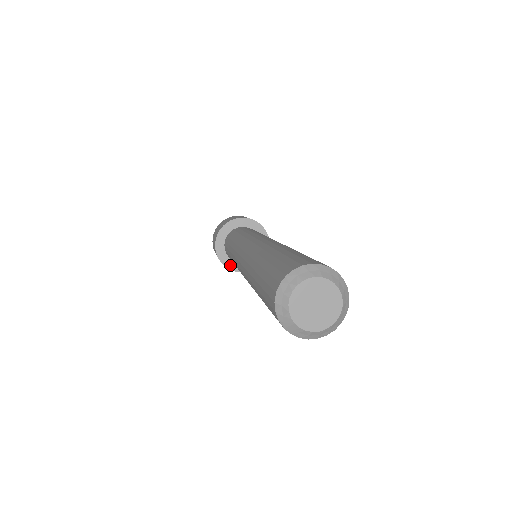
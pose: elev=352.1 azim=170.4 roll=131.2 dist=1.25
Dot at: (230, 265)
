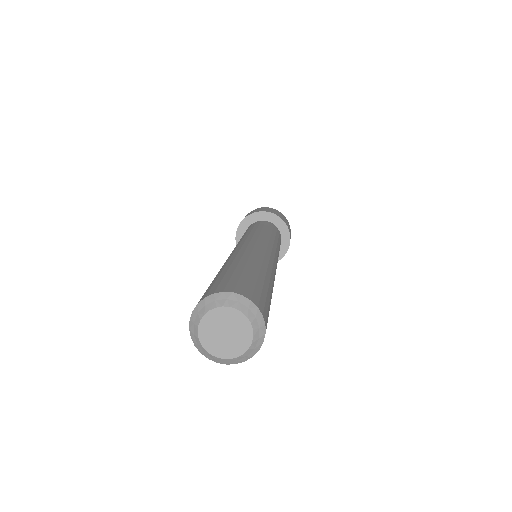
Dot at: occluded
